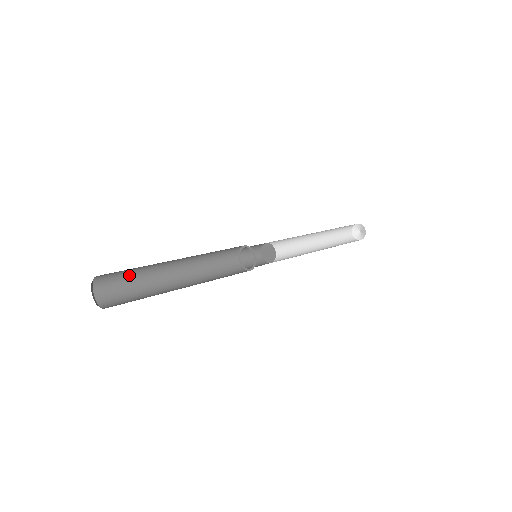
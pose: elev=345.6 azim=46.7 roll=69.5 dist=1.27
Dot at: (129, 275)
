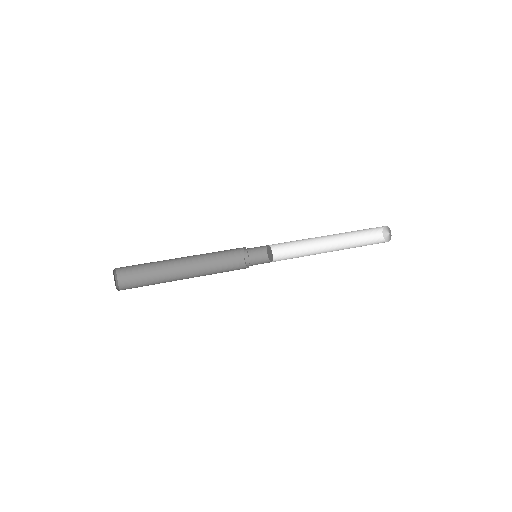
Dot at: (145, 273)
